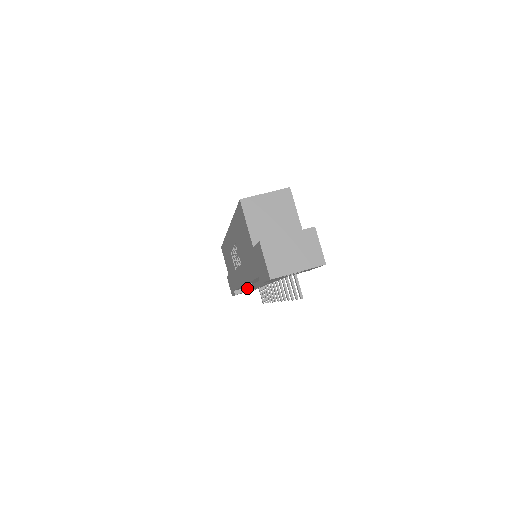
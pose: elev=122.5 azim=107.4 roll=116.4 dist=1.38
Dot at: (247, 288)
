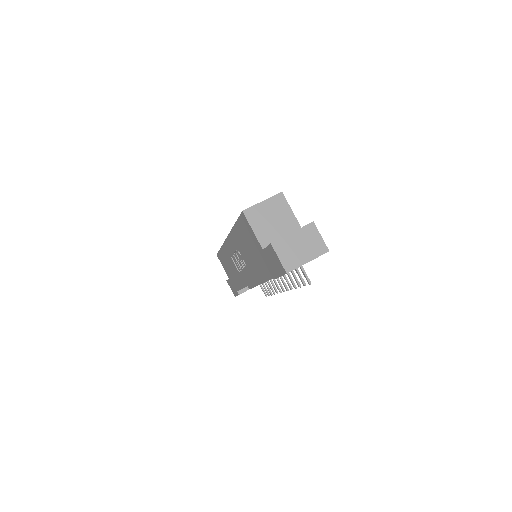
Dot at: (249, 286)
